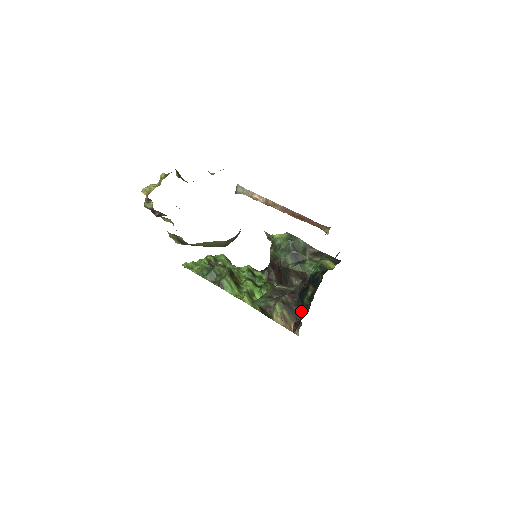
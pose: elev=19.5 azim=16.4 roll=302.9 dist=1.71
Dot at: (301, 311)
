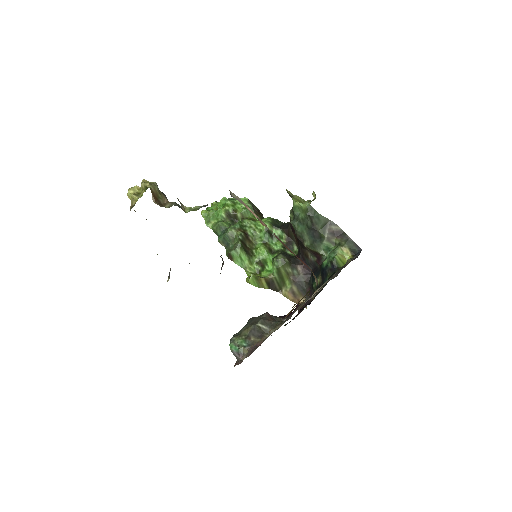
Dot at: (310, 291)
